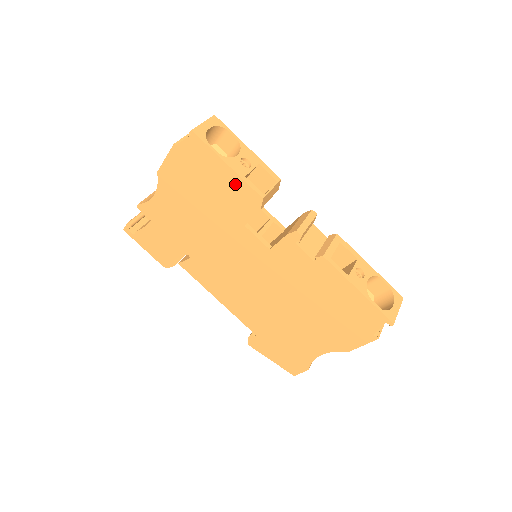
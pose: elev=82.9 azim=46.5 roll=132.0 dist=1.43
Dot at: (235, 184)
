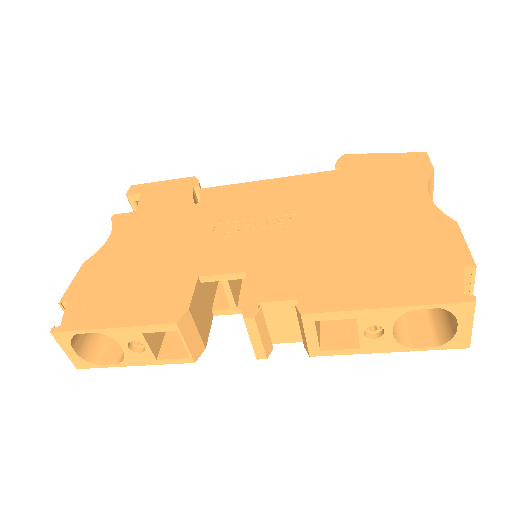
Dot at: occluded
